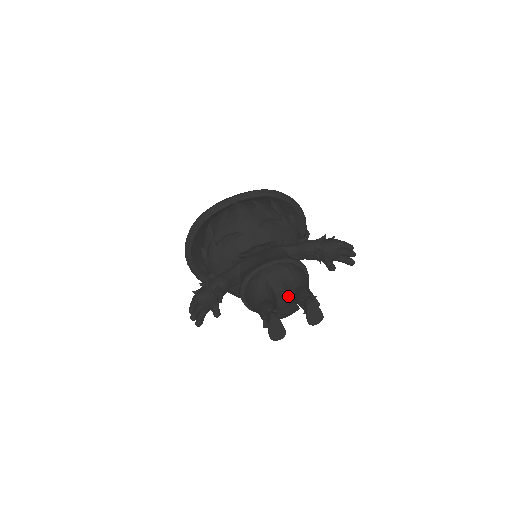
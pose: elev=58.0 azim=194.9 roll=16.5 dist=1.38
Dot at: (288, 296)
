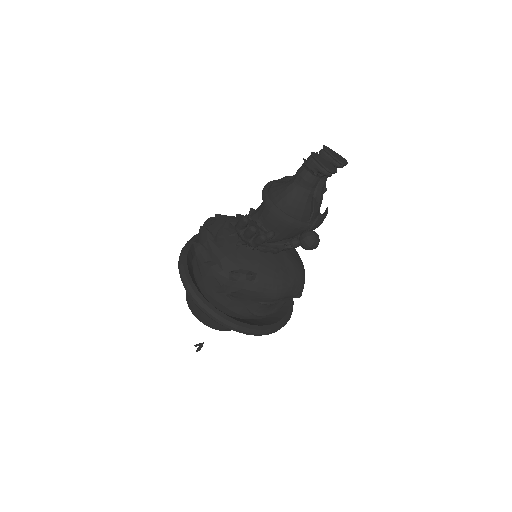
Dot at: occluded
